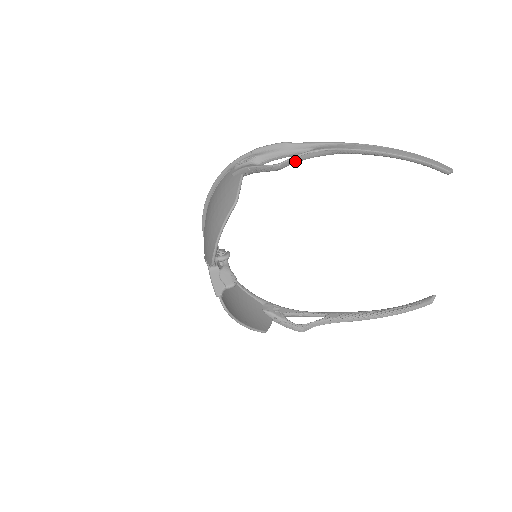
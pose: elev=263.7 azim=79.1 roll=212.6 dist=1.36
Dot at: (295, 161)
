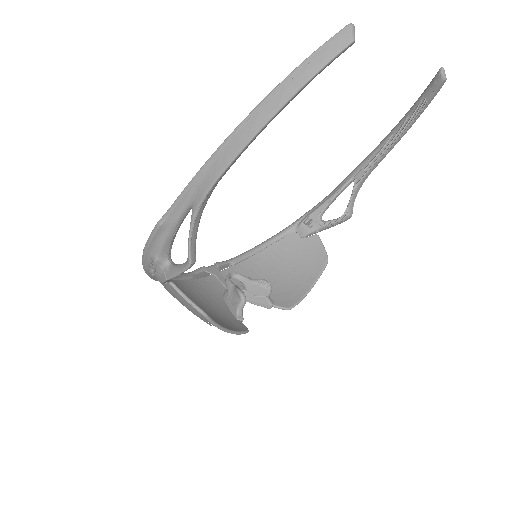
Dot at: (195, 238)
